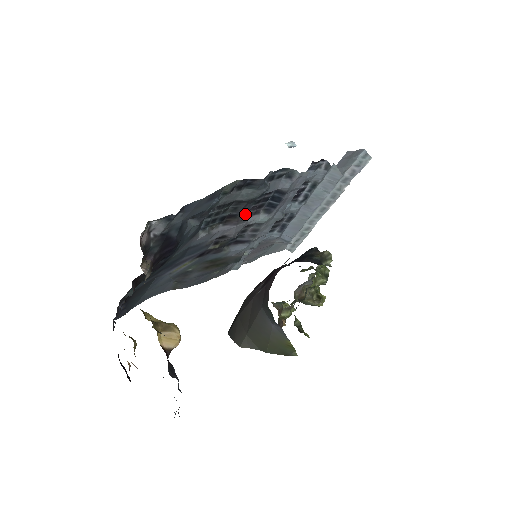
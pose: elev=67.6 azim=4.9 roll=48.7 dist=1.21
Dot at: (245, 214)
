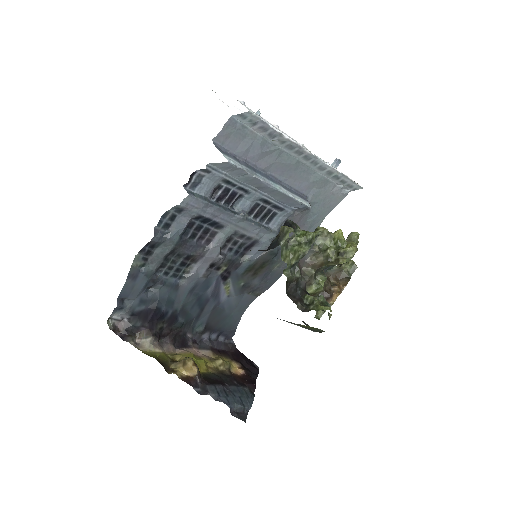
Dot at: (198, 247)
